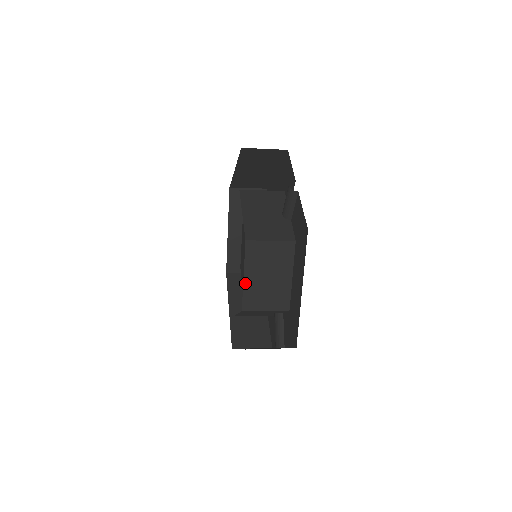
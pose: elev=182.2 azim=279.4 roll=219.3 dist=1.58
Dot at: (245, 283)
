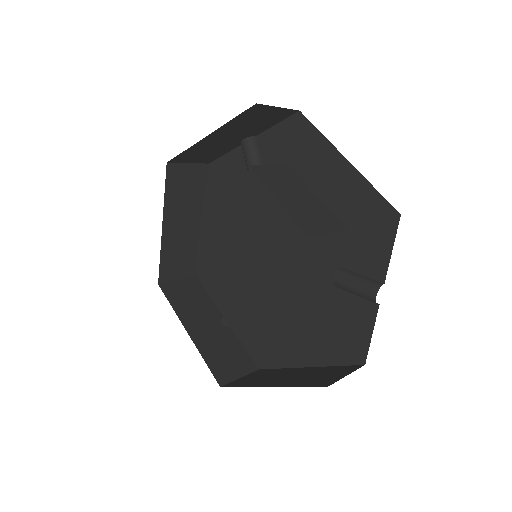
Dot at: occluded
